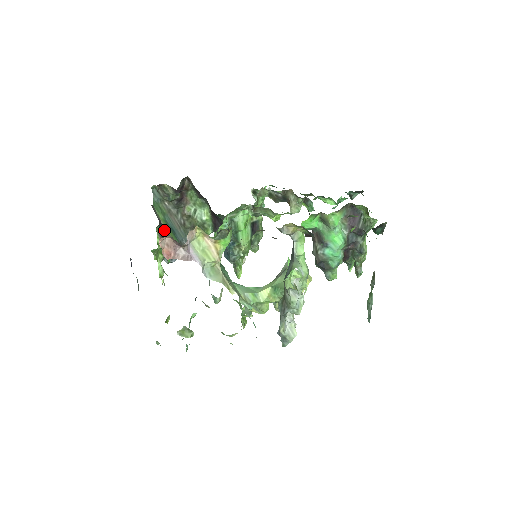
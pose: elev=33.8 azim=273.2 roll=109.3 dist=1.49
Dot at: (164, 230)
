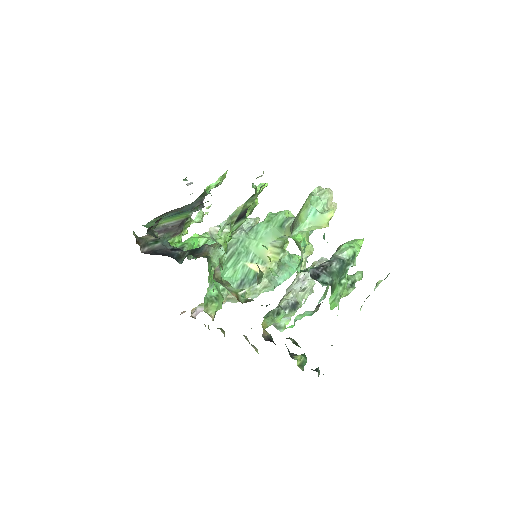
Dot at: (173, 224)
